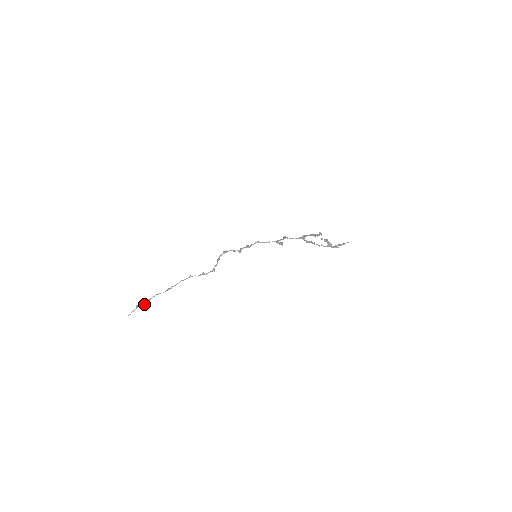
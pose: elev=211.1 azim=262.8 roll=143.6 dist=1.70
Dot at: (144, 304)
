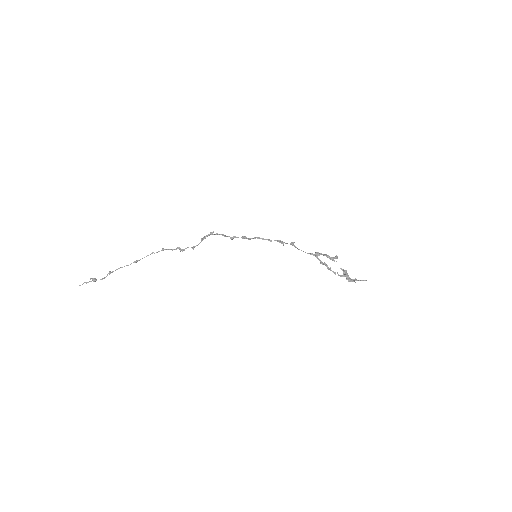
Dot at: (103, 278)
